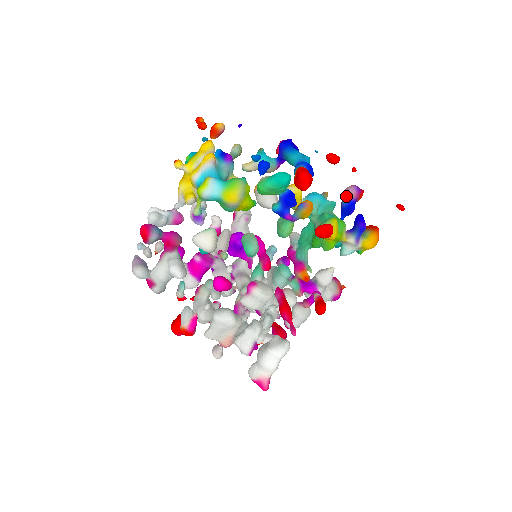
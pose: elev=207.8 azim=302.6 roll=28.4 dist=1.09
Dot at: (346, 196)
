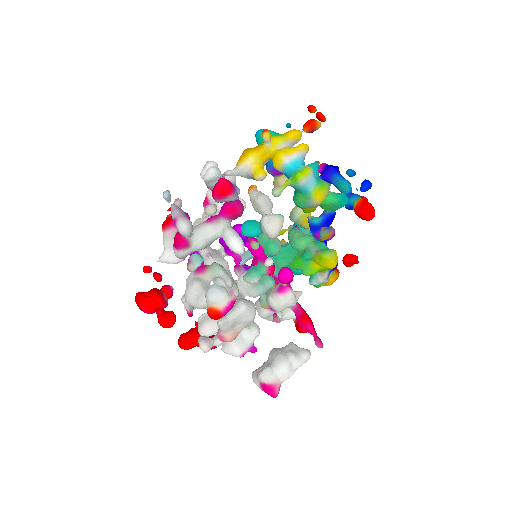
Dot at: occluded
